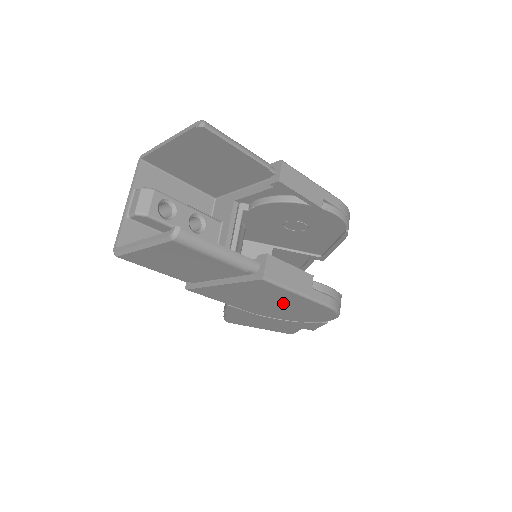
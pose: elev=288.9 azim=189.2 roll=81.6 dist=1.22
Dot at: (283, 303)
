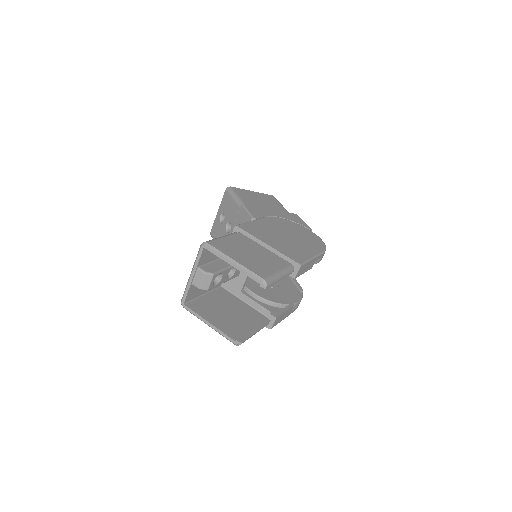
Dot at: occluded
